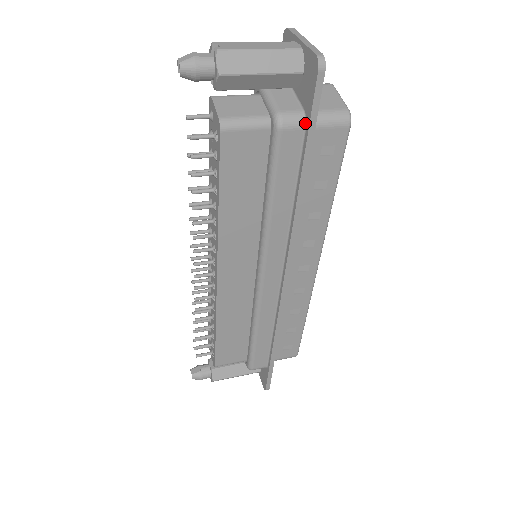
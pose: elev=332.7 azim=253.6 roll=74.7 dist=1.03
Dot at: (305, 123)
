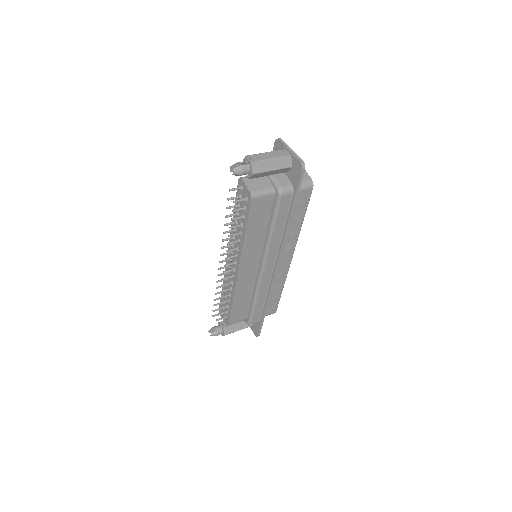
Dot at: (293, 191)
